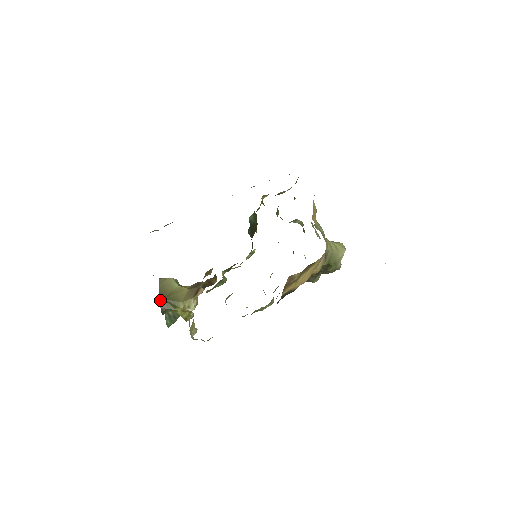
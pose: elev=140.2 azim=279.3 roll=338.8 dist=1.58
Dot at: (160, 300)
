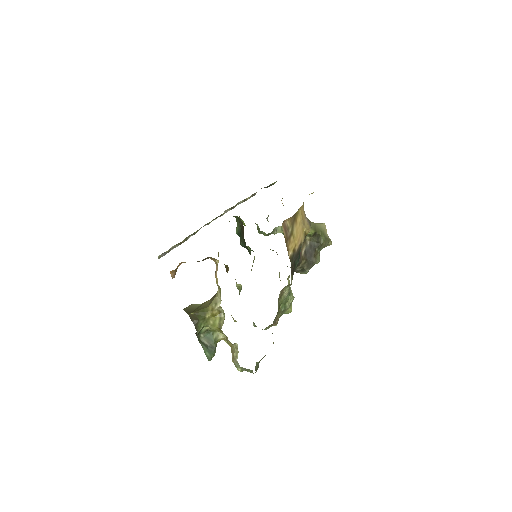
Dot at: (189, 315)
